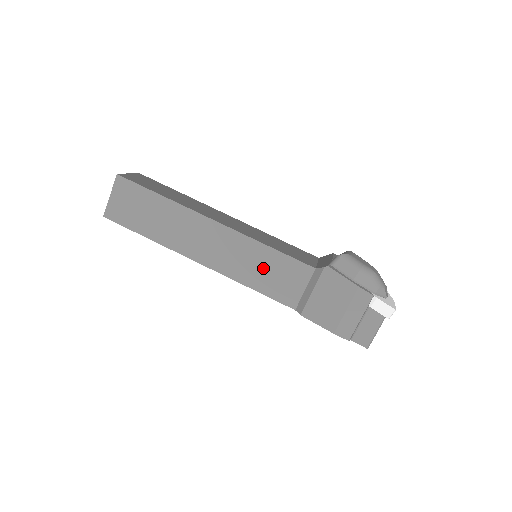
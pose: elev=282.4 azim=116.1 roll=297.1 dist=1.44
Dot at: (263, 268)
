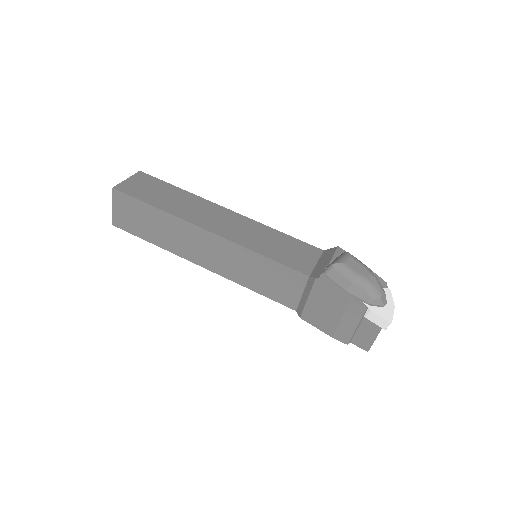
Dot at: (259, 274)
